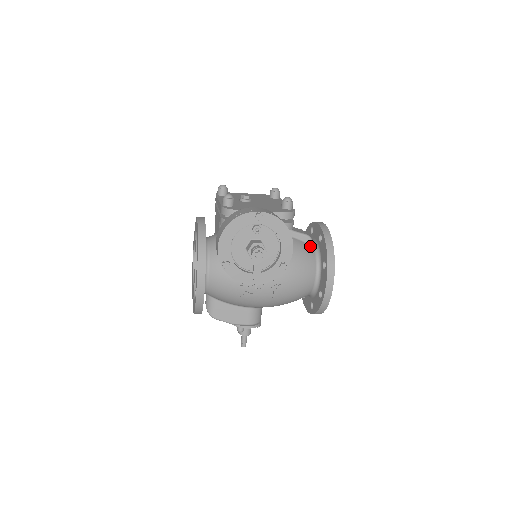
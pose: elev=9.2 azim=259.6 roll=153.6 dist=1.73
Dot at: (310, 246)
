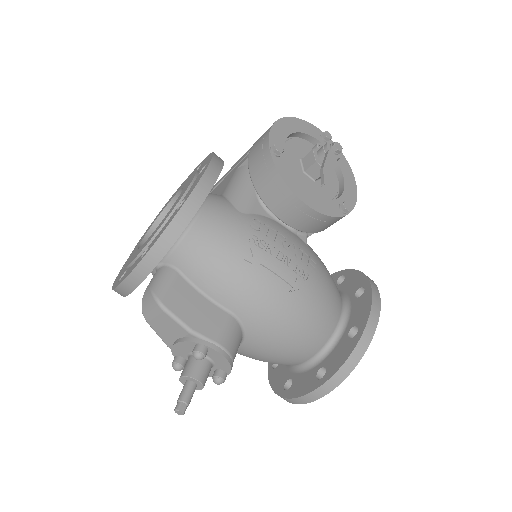
Dot at: occluded
